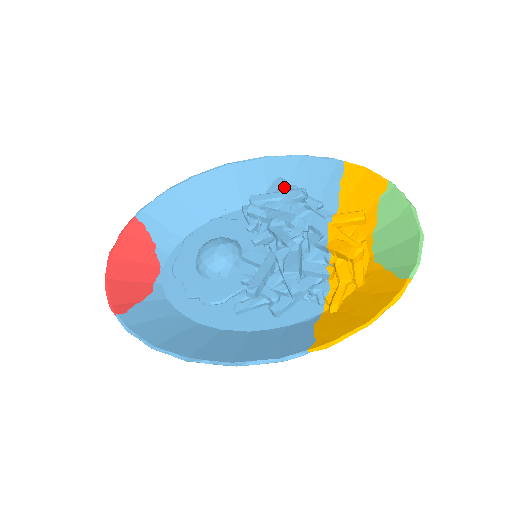
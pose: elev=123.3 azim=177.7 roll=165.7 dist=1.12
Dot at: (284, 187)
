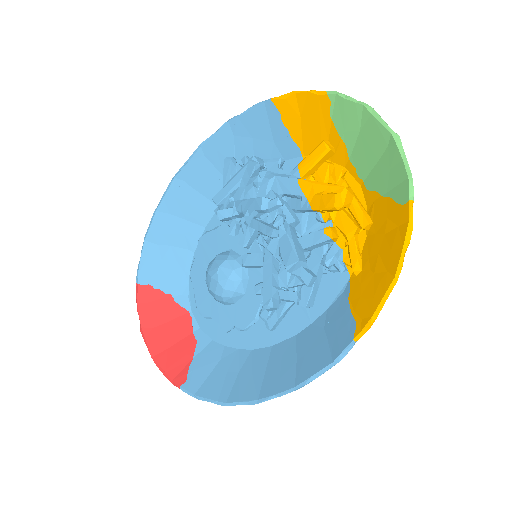
Dot at: (237, 163)
